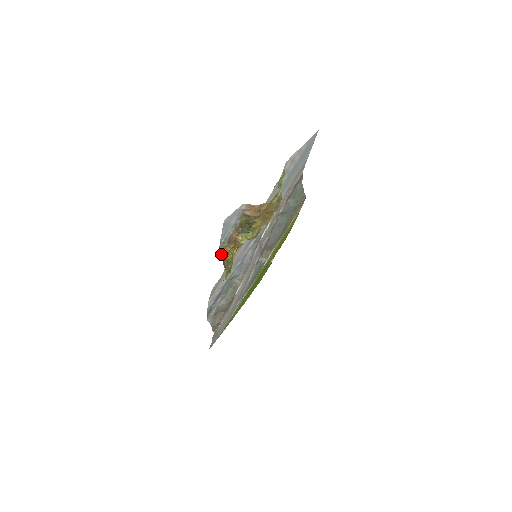
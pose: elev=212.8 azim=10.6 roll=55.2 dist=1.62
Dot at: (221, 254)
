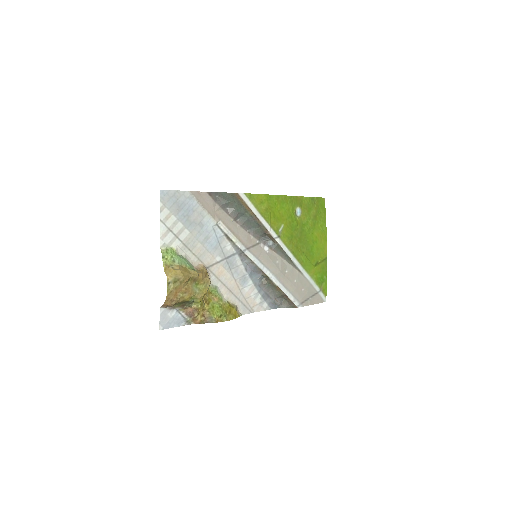
Dot at: (197, 323)
